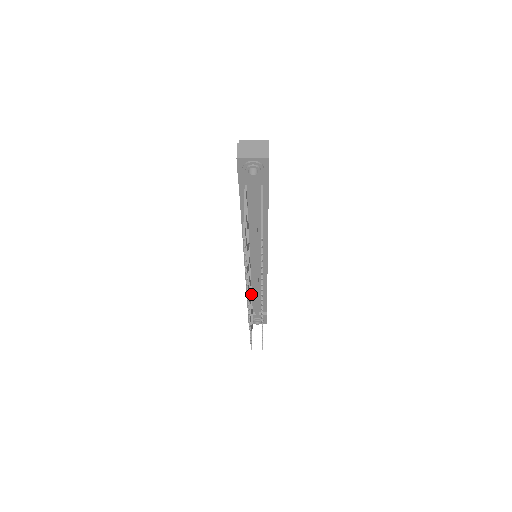
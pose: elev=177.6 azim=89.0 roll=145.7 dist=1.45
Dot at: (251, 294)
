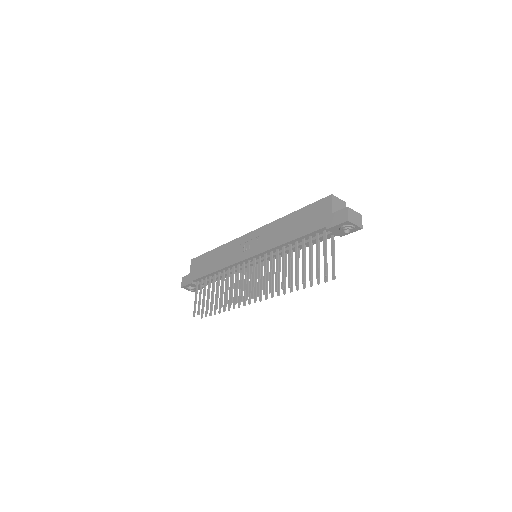
Dot at: (224, 277)
